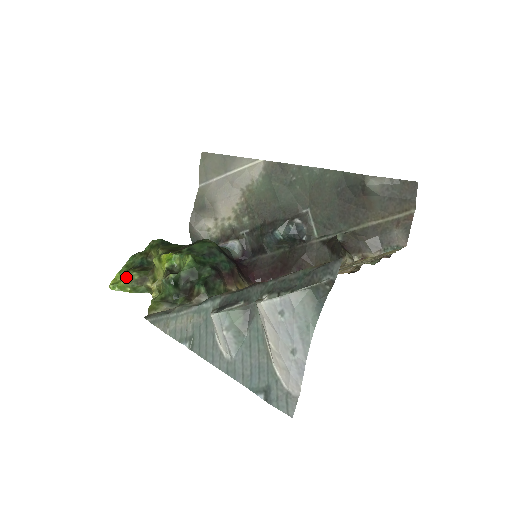
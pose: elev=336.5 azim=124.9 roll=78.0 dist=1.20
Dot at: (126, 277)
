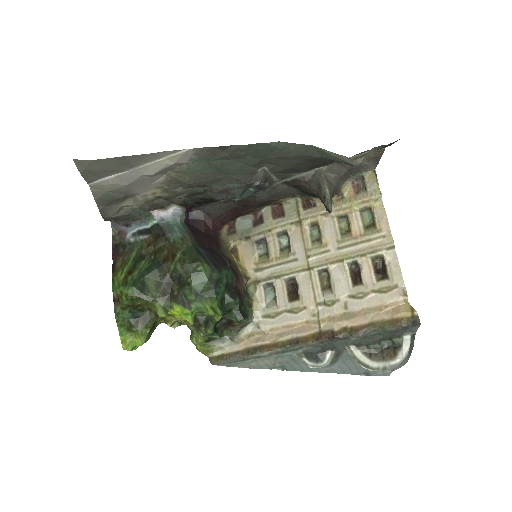
Dot at: (141, 339)
